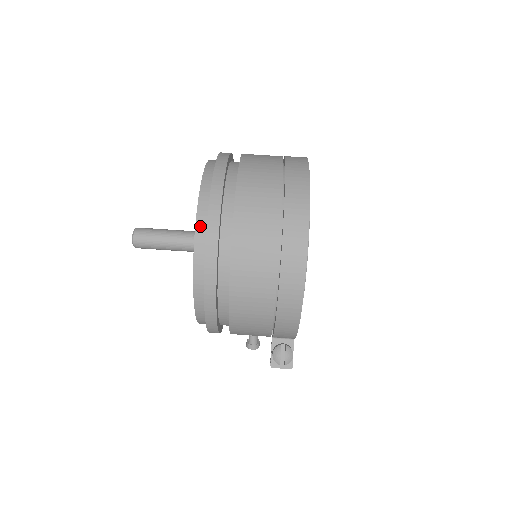
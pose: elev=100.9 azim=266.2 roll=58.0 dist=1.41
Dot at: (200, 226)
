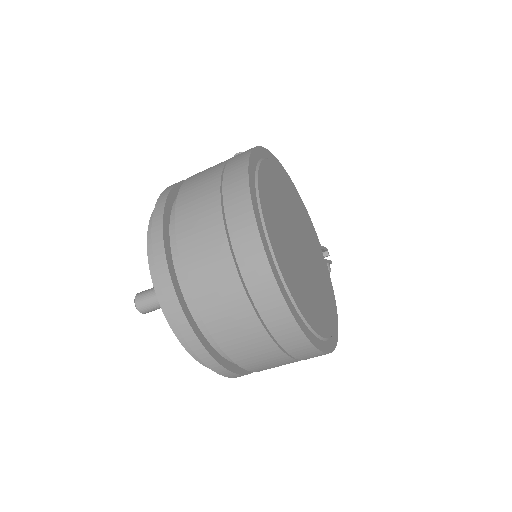
Dot at: occluded
